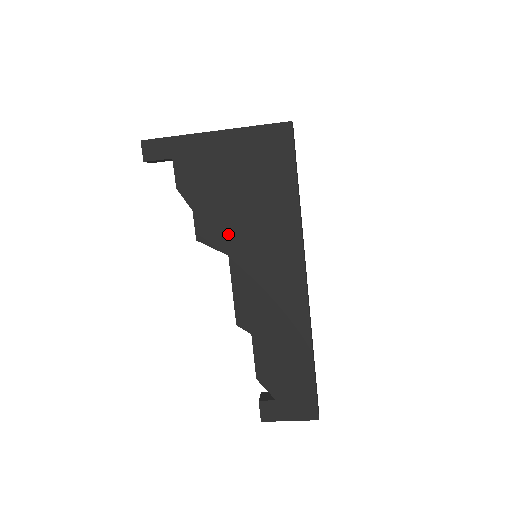
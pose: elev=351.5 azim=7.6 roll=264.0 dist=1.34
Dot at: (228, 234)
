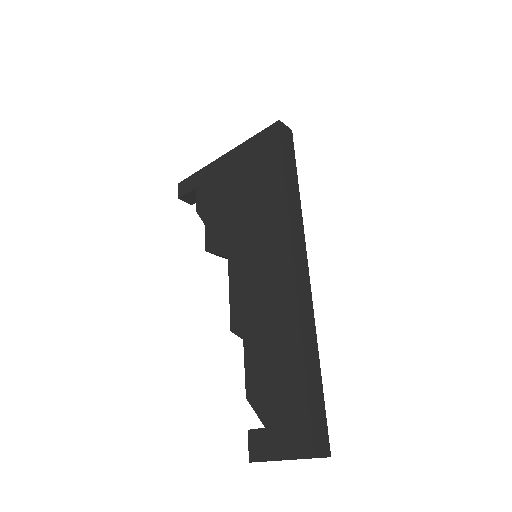
Dot at: (229, 237)
